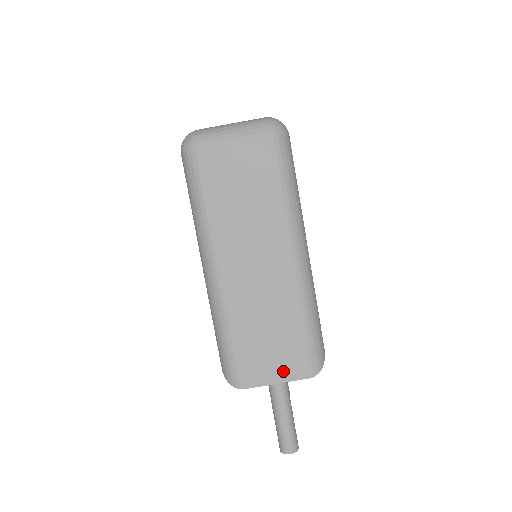
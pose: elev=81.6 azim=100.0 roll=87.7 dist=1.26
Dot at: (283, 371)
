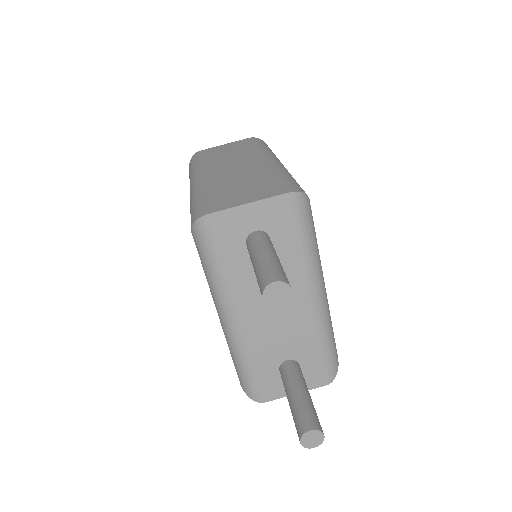
Dot at: (256, 196)
